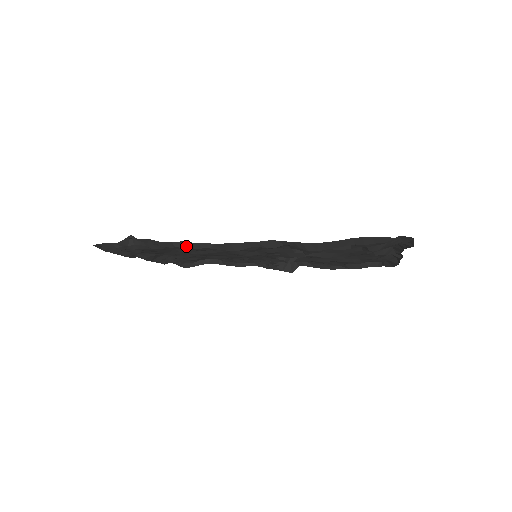
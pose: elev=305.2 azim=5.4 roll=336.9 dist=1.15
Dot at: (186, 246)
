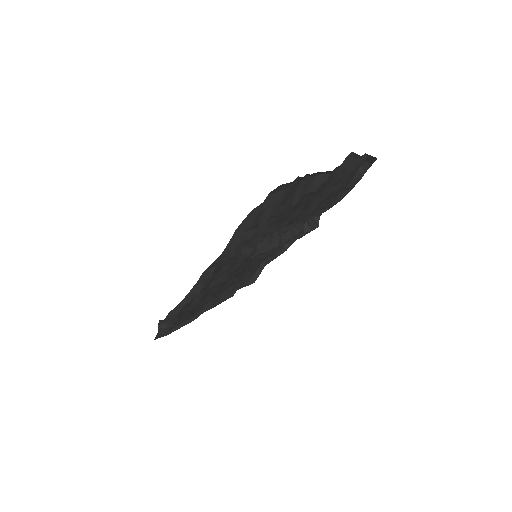
Dot at: (173, 314)
